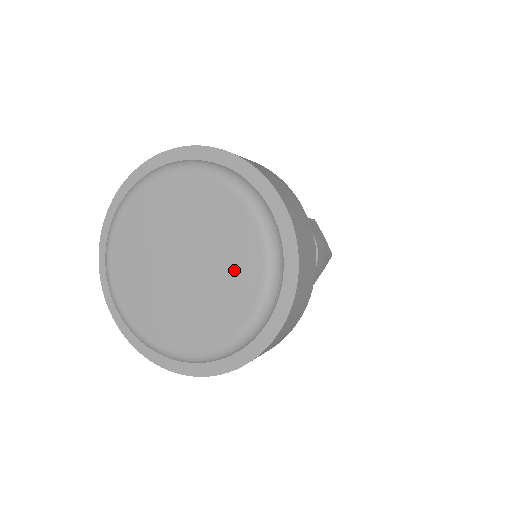
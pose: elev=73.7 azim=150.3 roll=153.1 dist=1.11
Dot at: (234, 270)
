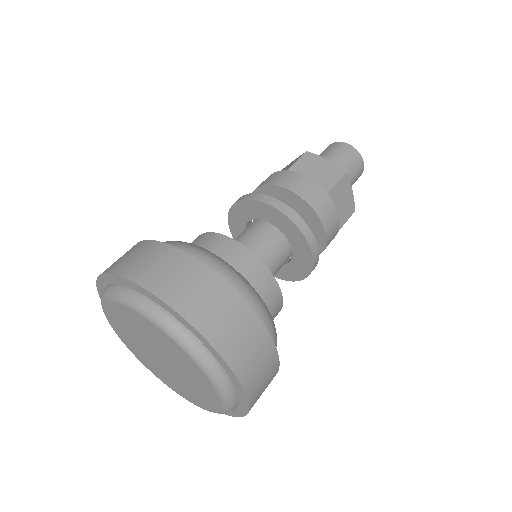
Dot at: (179, 358)
